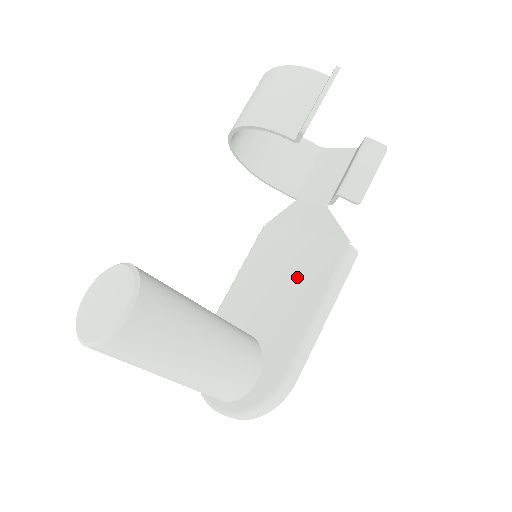
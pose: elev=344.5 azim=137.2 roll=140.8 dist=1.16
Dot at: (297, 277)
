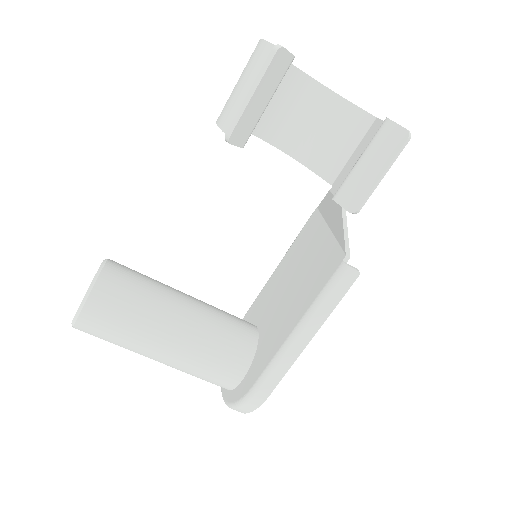
Dot at: (301, 284)
